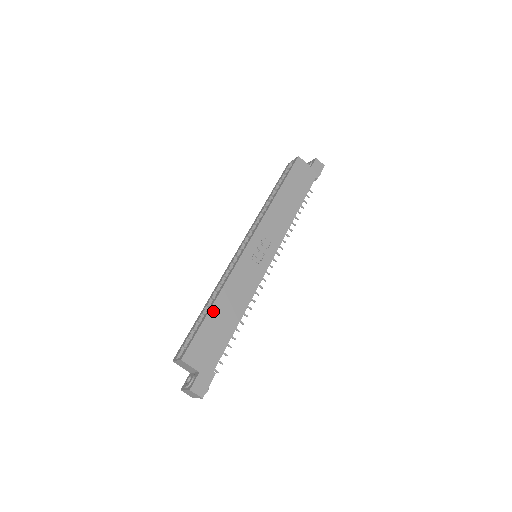
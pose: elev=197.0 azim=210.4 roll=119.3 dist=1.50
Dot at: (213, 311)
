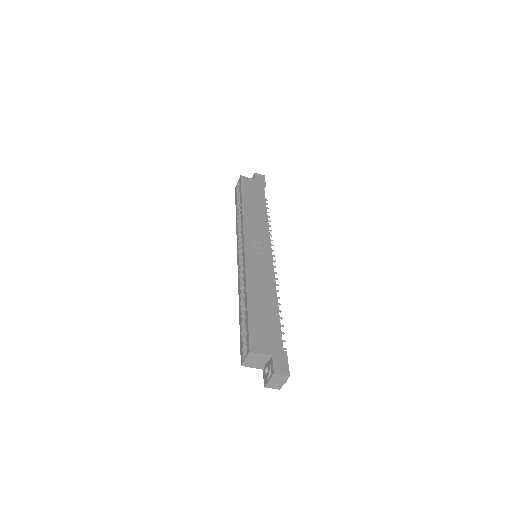
Dot at: (250, 304)
